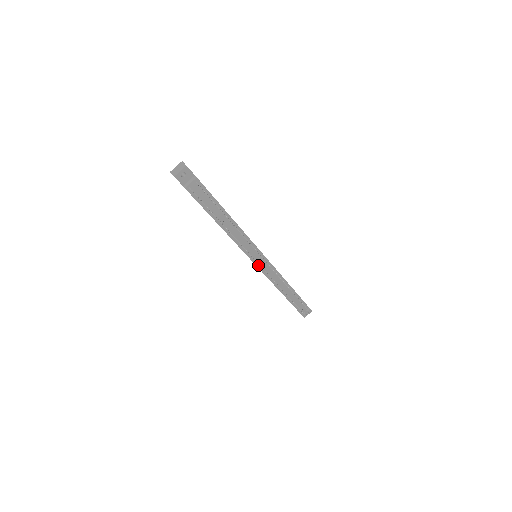
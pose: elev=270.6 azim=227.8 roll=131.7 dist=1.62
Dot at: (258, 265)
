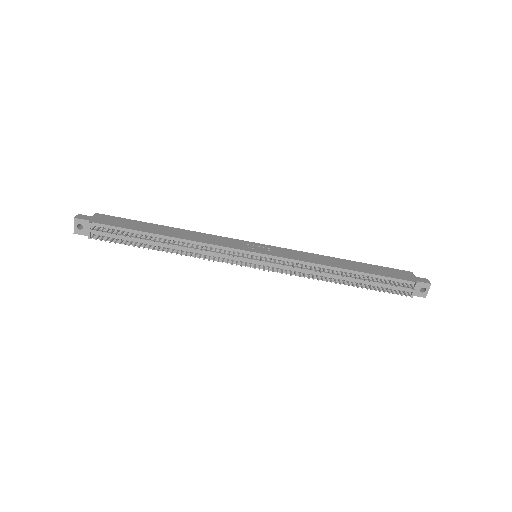
Dot at: (259, 266)
